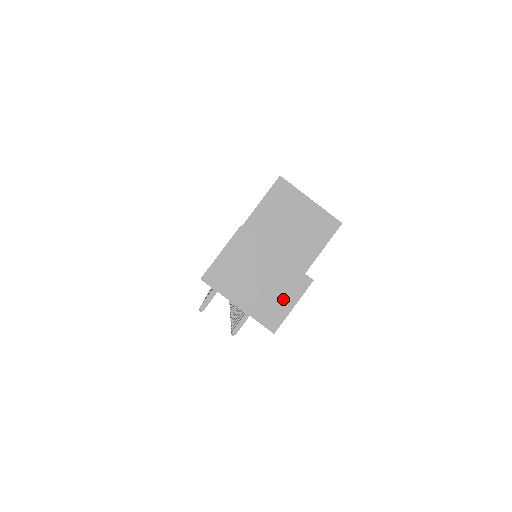
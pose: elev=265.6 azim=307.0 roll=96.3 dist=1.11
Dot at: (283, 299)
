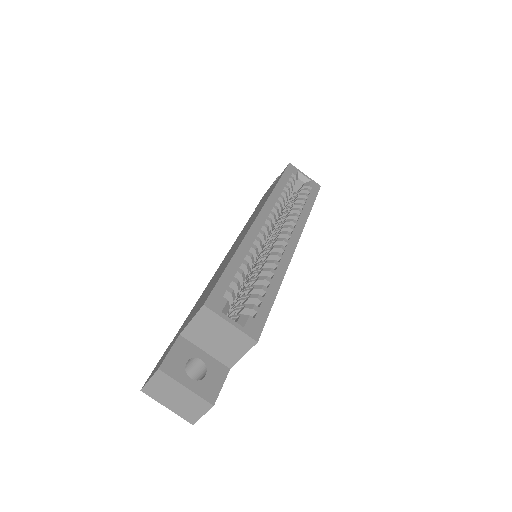
Dot at: (195, 411)
